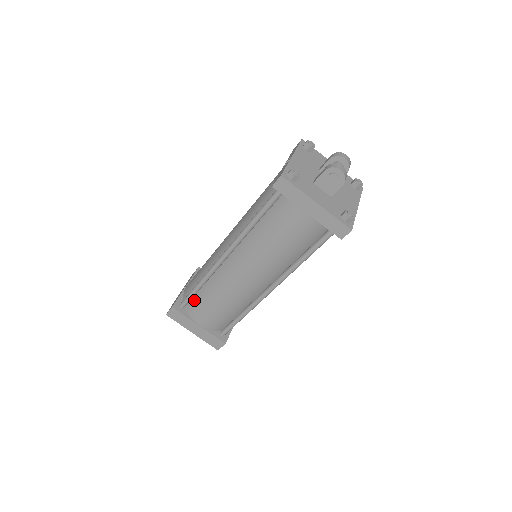
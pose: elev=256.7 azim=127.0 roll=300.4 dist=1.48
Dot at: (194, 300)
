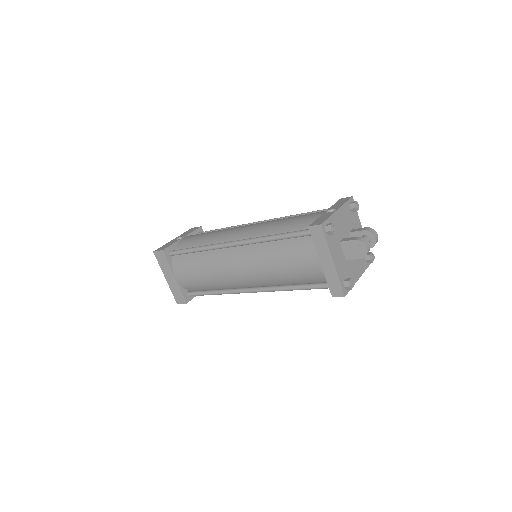
Dot at: (184, 256)
